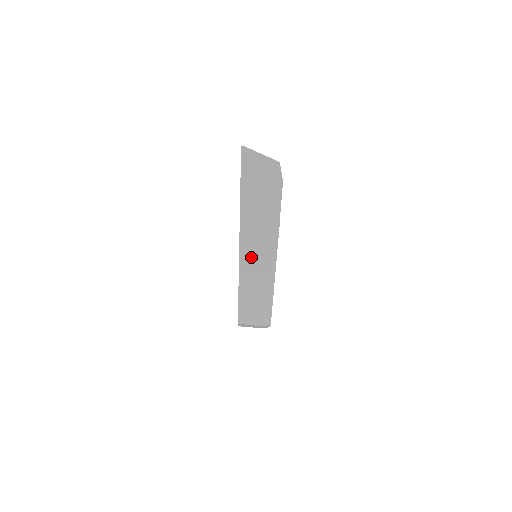
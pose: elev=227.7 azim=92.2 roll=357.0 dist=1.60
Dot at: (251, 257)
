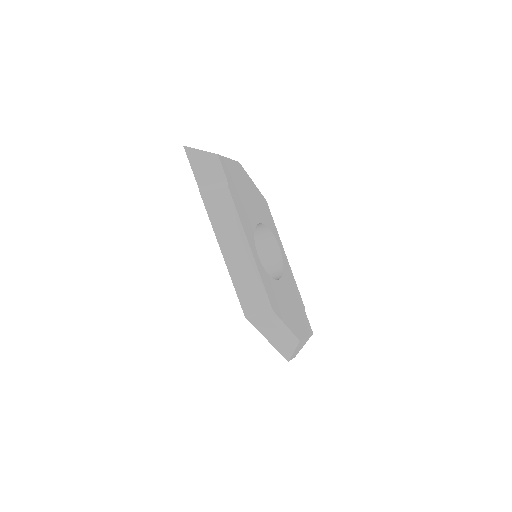
Dot at: (224, 234)
